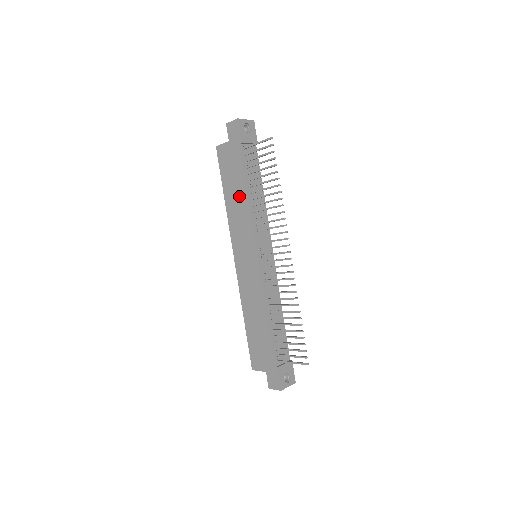
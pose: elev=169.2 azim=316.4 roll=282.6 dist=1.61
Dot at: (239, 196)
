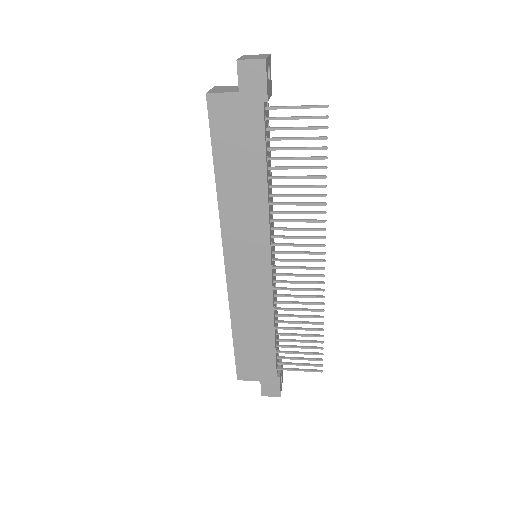
Dot at: (249, 182)
